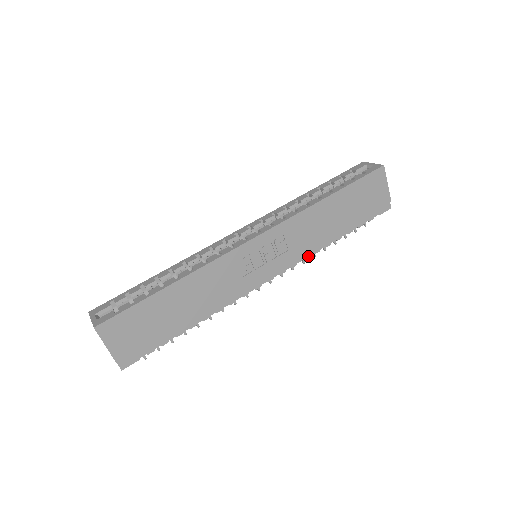
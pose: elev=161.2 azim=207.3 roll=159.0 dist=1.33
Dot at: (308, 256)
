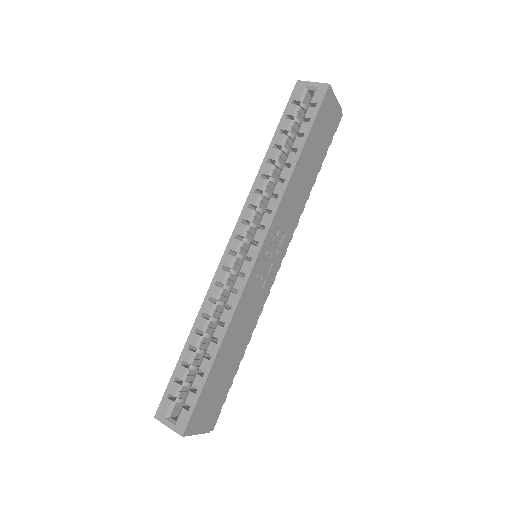
Dot at: (298, 221)
